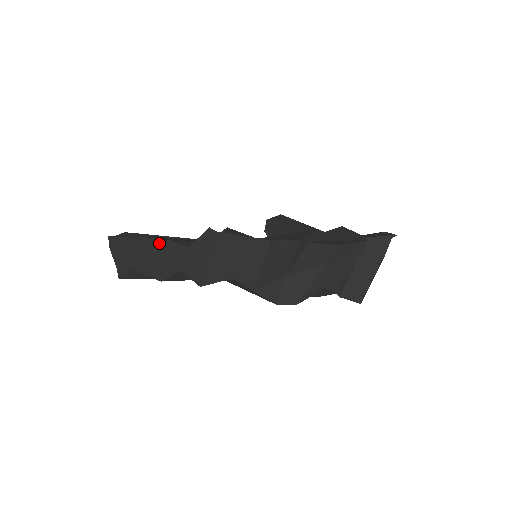
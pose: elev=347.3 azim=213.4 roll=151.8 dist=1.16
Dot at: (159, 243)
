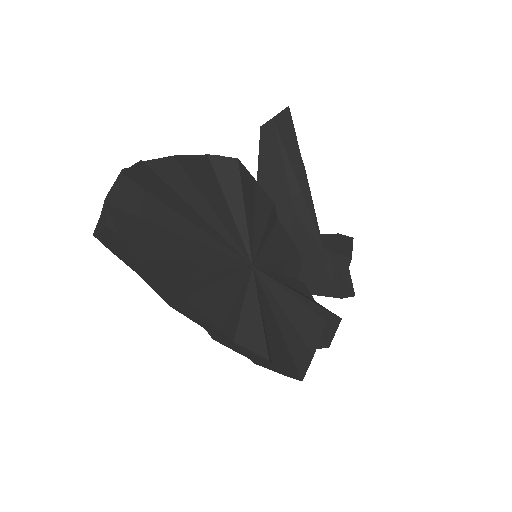
Dot at: (203, 317)
